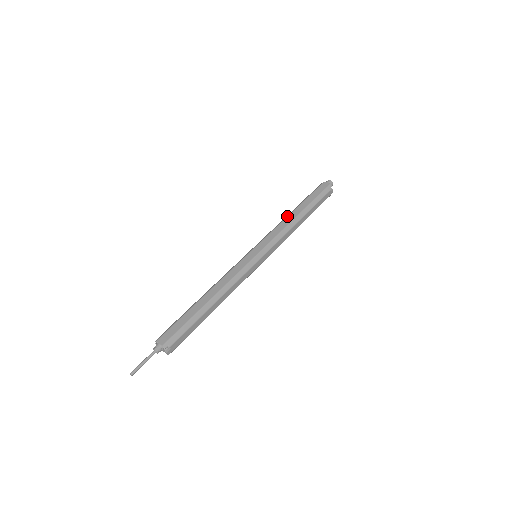
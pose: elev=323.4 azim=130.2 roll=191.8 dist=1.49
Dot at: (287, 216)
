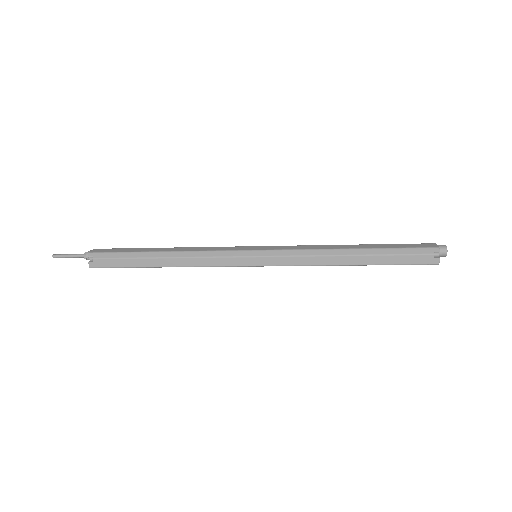
Dot at: occluded
